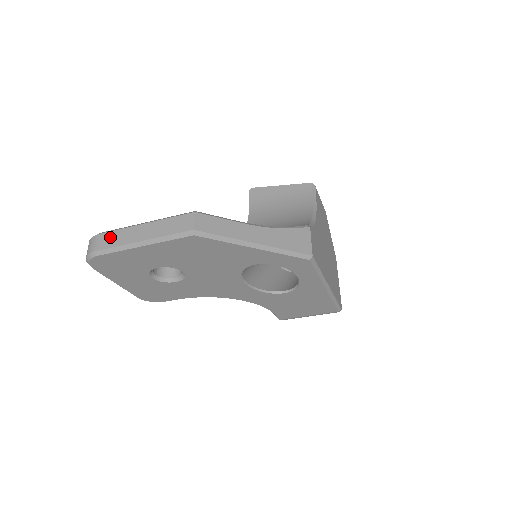
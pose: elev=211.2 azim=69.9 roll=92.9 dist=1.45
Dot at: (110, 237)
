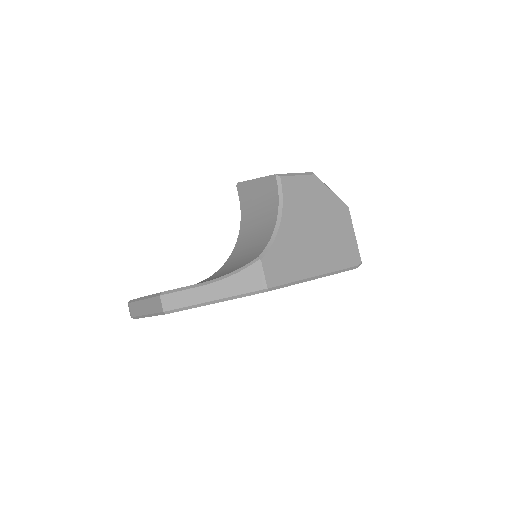
Dot at: (133, 307)
